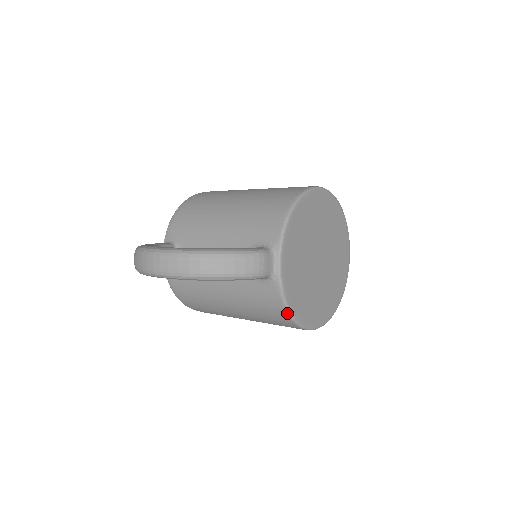
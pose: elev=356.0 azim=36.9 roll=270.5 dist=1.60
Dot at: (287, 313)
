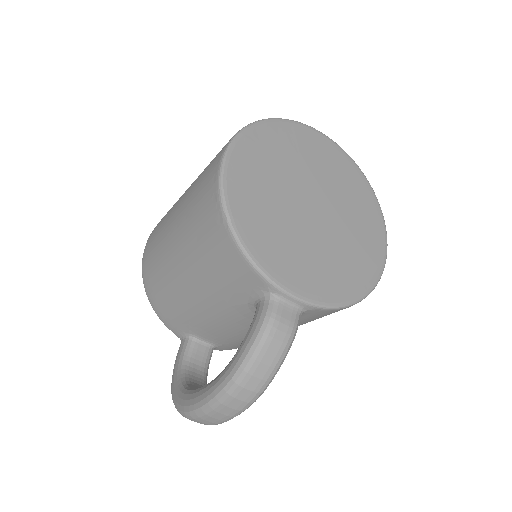
Dot at: occluded
